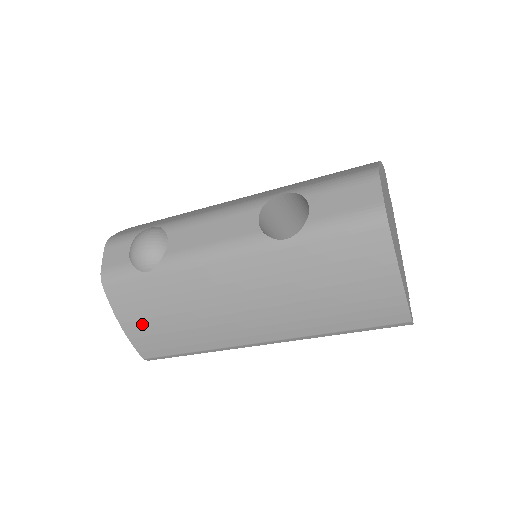
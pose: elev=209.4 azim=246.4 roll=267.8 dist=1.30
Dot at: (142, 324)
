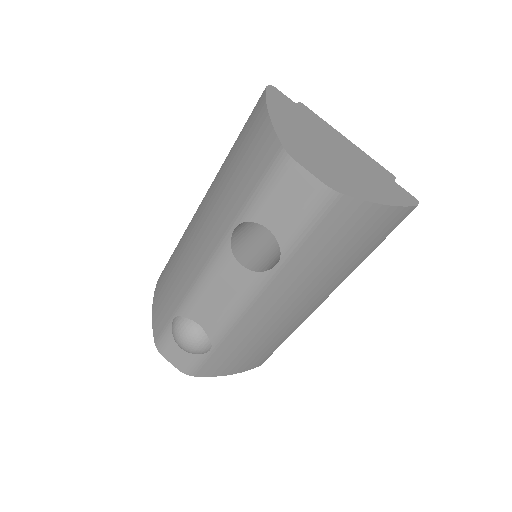
Dot at: (240, 364)
